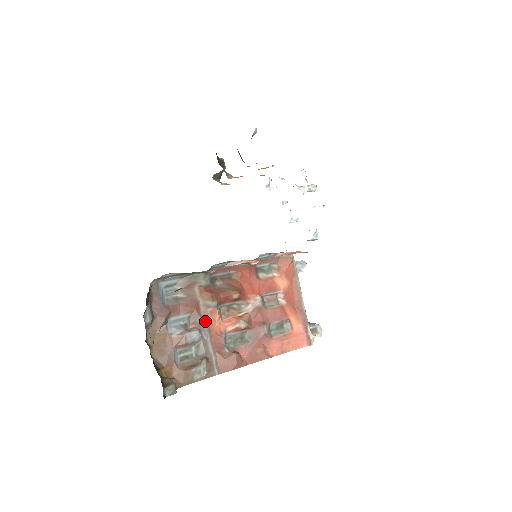
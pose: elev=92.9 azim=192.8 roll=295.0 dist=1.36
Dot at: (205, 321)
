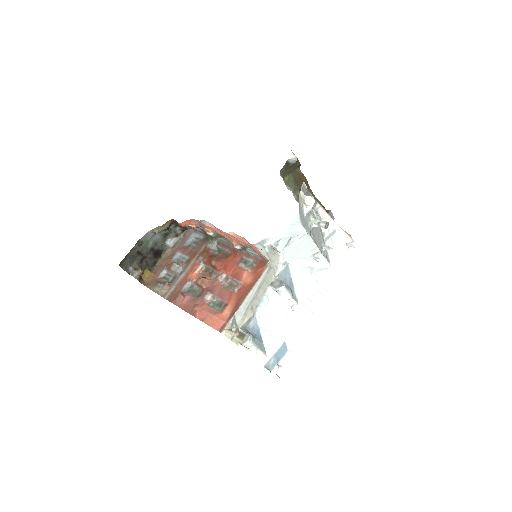
Dot at: (190, 266)
